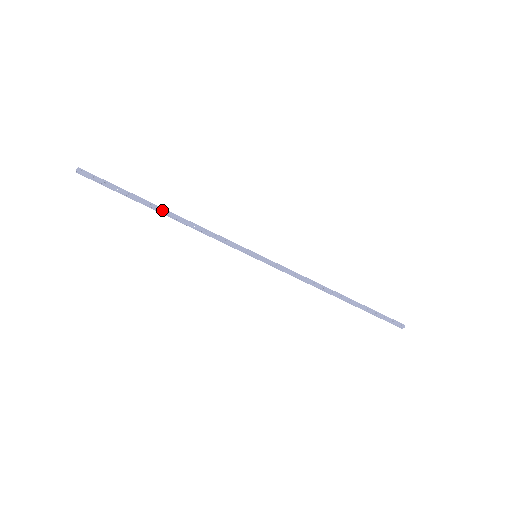
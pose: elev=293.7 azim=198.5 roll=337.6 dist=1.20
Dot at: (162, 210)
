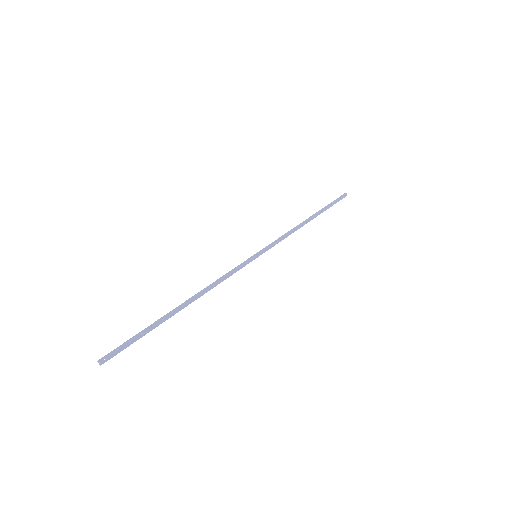
Dot at: (181, 306)
